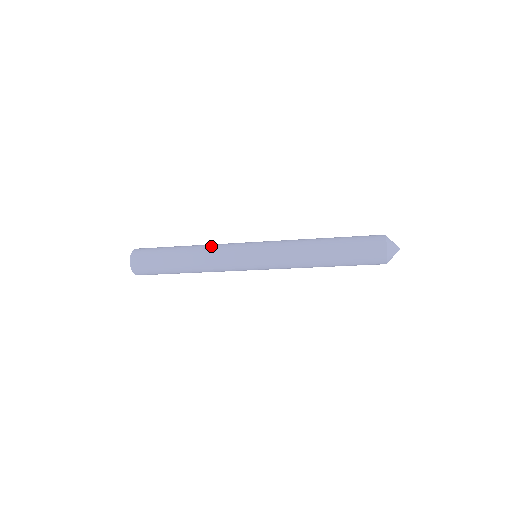
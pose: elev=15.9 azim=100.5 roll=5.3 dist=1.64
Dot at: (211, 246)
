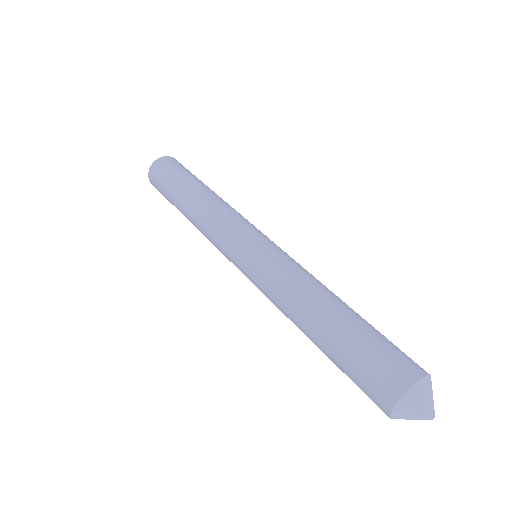
Dot at: (207, 214)
